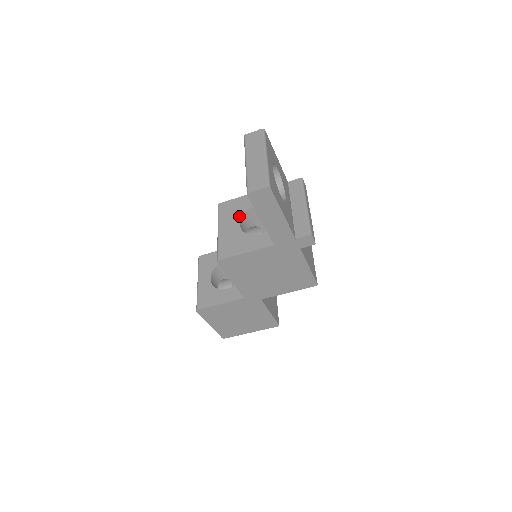
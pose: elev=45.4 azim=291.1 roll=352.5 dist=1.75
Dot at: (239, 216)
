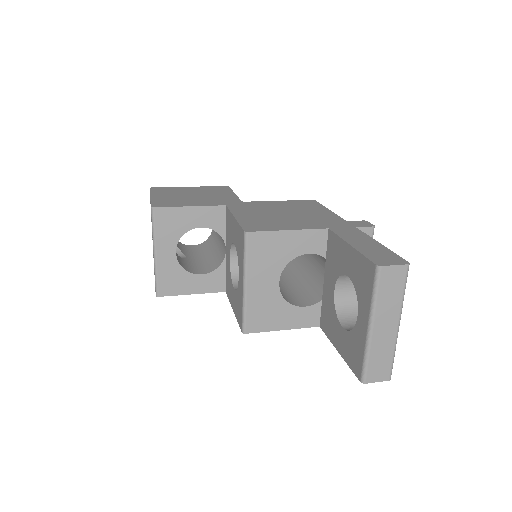
Dot at: (279, 269)
